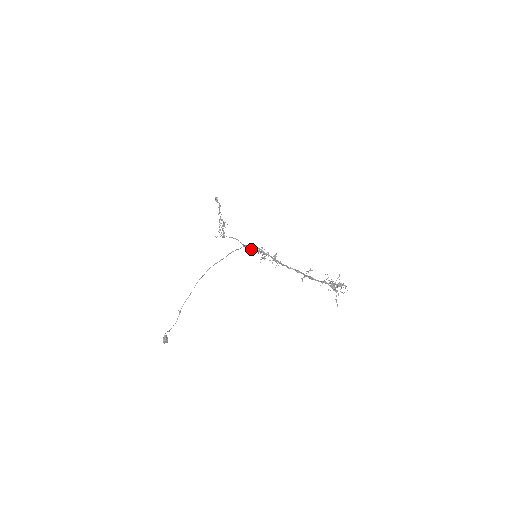
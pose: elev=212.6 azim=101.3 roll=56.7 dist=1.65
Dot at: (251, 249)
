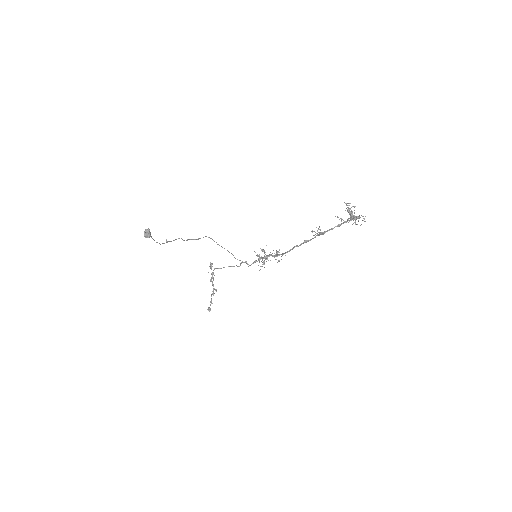
Dot at: occluded
